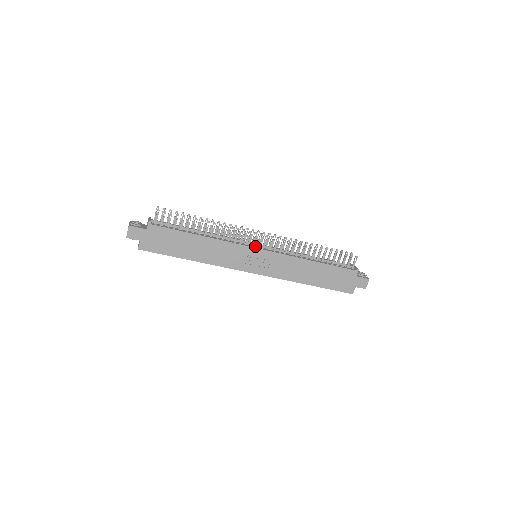
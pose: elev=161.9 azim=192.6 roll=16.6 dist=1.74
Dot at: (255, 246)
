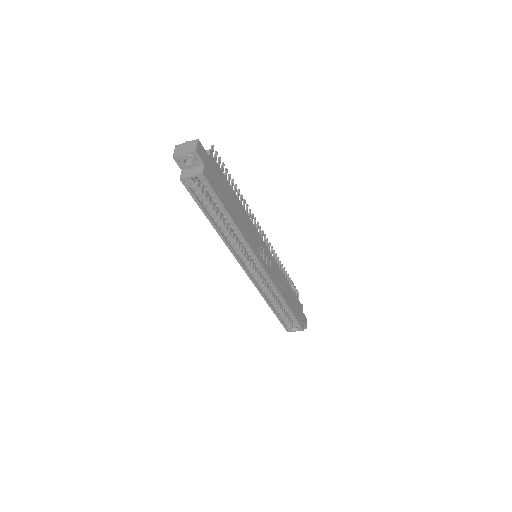
Dot at: occluded
